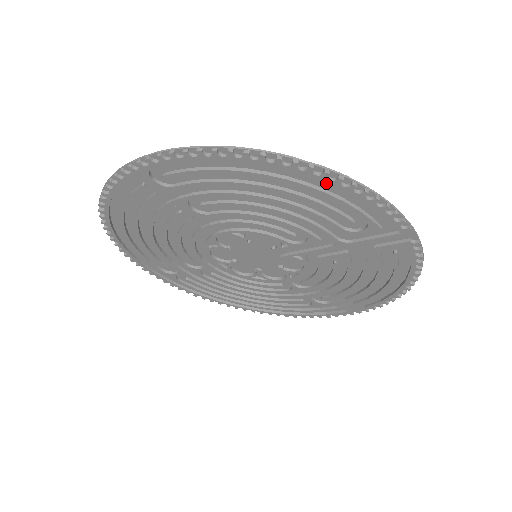
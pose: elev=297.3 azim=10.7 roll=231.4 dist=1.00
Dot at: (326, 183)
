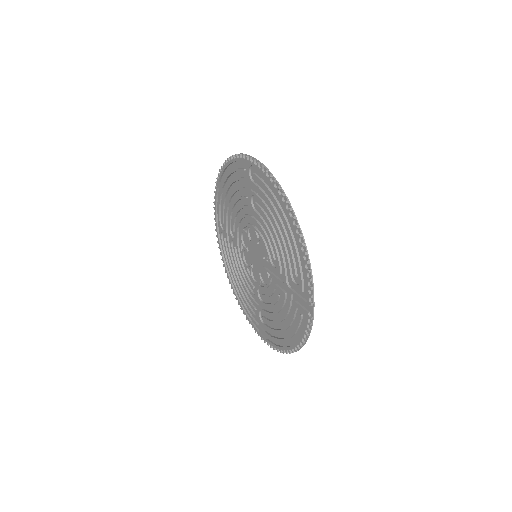
Dot at: (298, 242)
